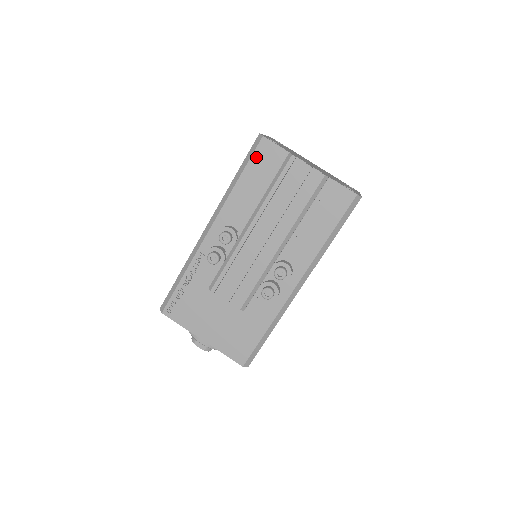
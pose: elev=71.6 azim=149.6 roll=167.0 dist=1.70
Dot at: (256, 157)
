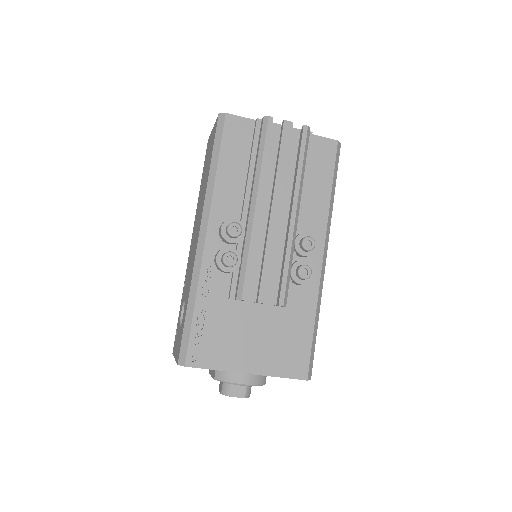
Dot at: (227, 136)
